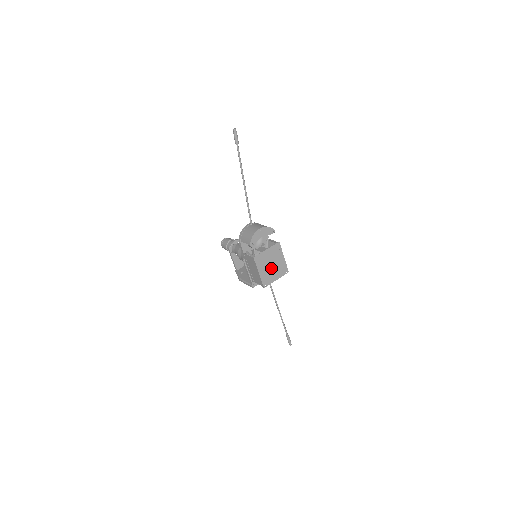
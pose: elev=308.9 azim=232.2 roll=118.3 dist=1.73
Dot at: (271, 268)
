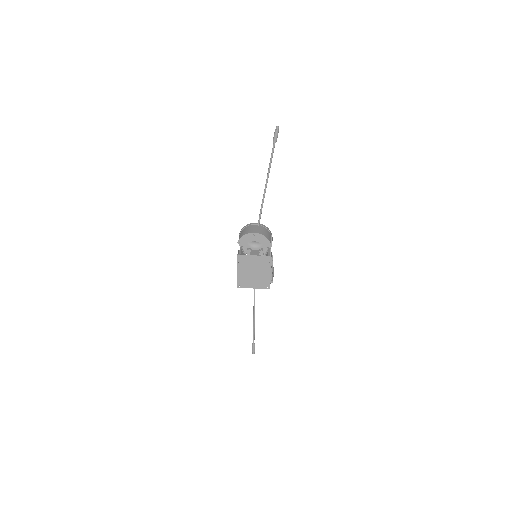
Dot at: (252, 274)
